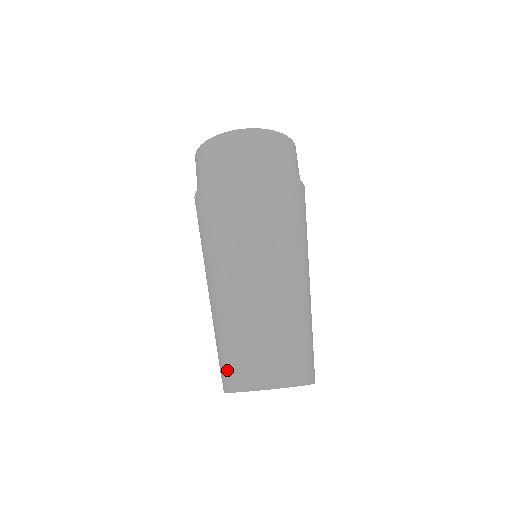
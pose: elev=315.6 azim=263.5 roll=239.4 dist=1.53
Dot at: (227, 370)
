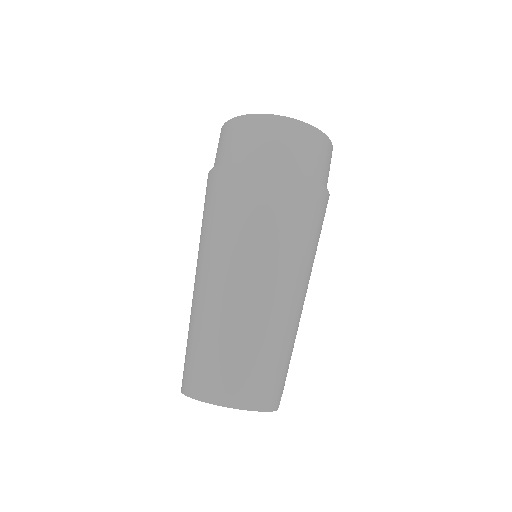
Dot at: (185, 370)
